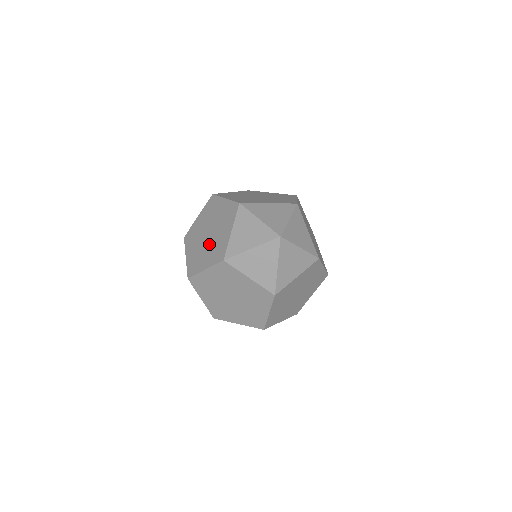
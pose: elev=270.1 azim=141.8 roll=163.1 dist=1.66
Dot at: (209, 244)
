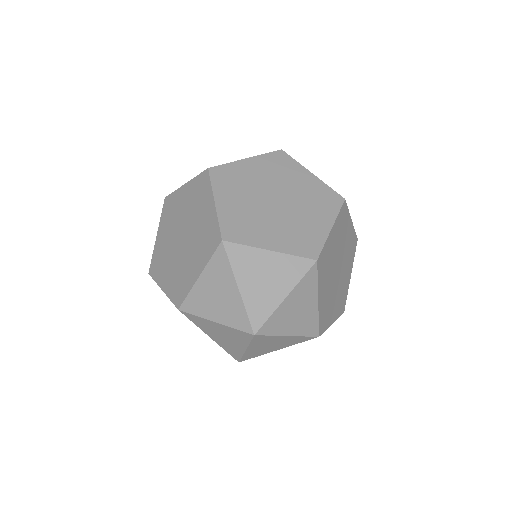
Dot at: occluded
